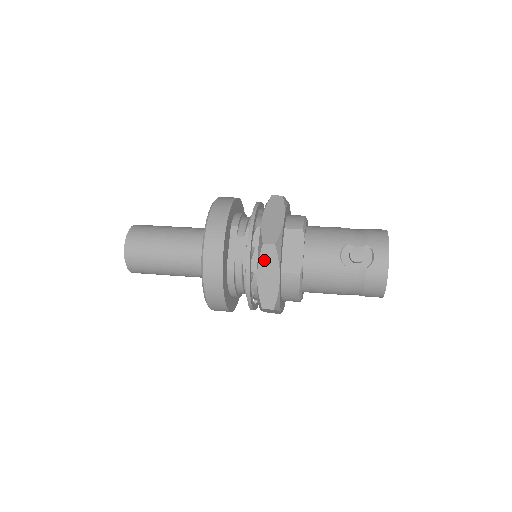
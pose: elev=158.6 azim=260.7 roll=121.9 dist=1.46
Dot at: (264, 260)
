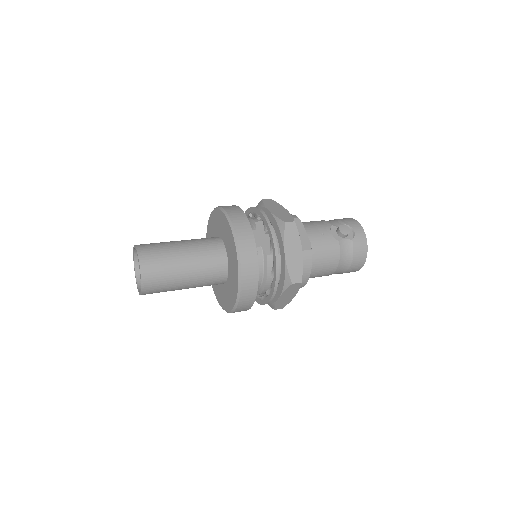
Dot at: (288, 237)
